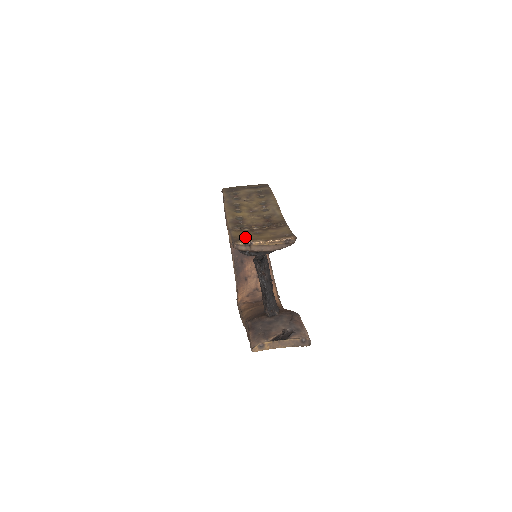
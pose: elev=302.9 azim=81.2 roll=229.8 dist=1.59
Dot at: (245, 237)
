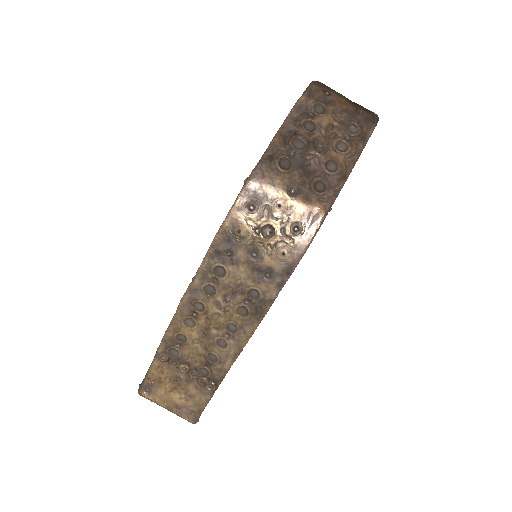
Dot at: (156, 386)
